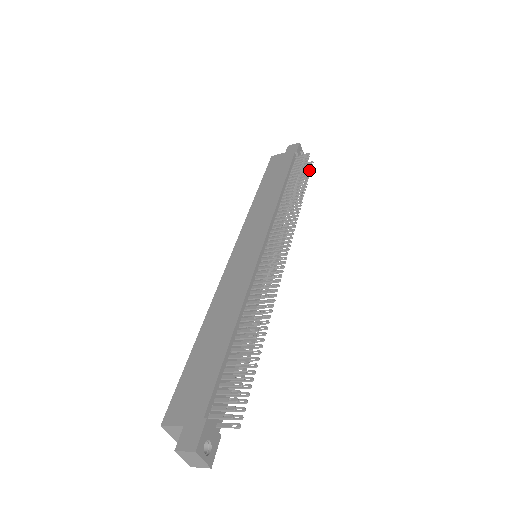
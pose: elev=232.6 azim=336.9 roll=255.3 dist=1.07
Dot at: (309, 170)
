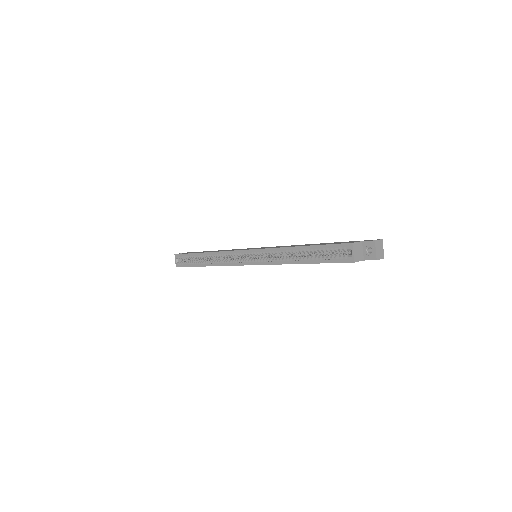
Dot at: occluded
